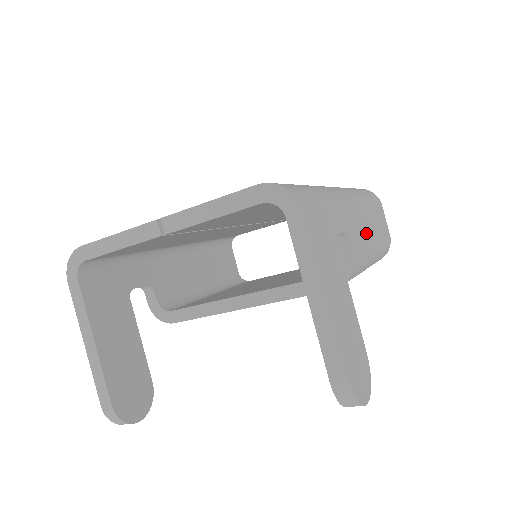
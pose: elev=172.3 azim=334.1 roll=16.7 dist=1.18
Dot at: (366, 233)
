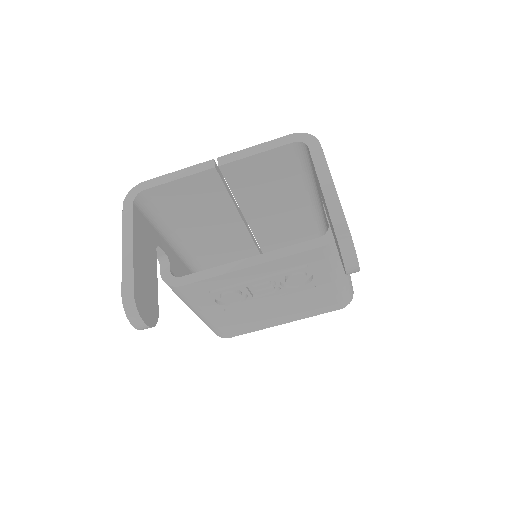
Dot at: occluded
